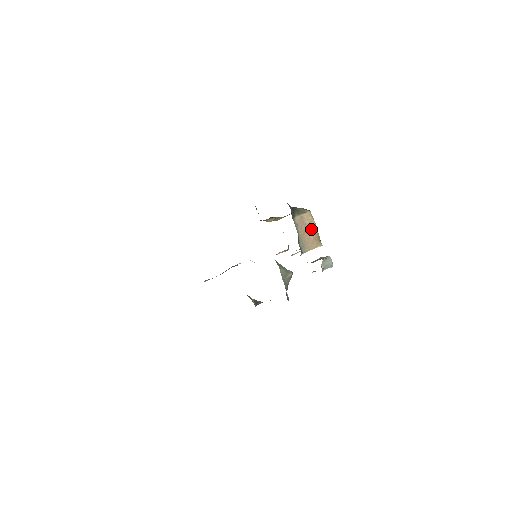
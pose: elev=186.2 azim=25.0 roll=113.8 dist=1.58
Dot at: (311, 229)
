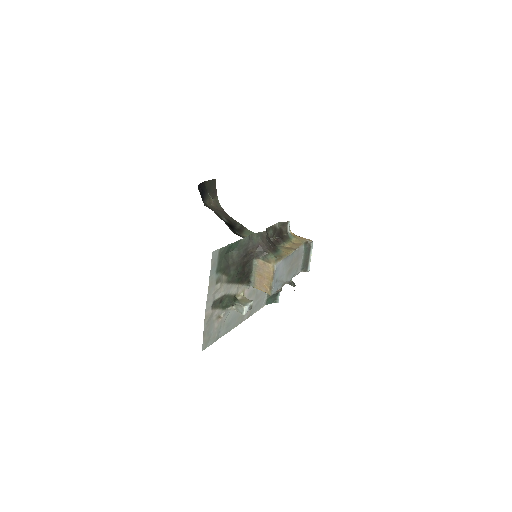
Dot at: (267, 277)
